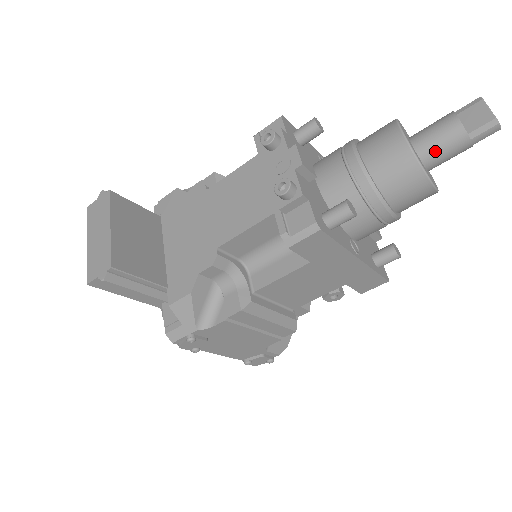
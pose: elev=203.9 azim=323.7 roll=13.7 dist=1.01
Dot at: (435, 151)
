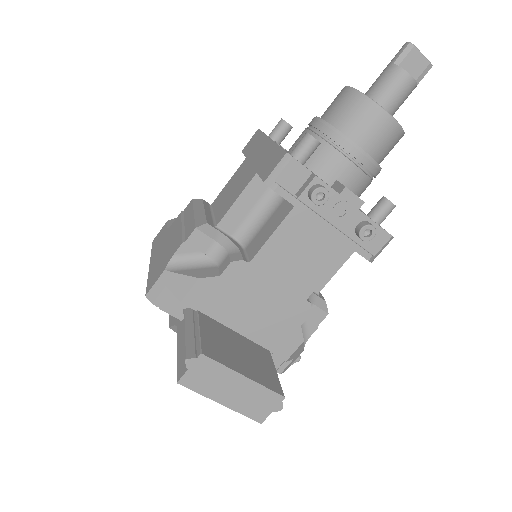
Dot at: occluded
